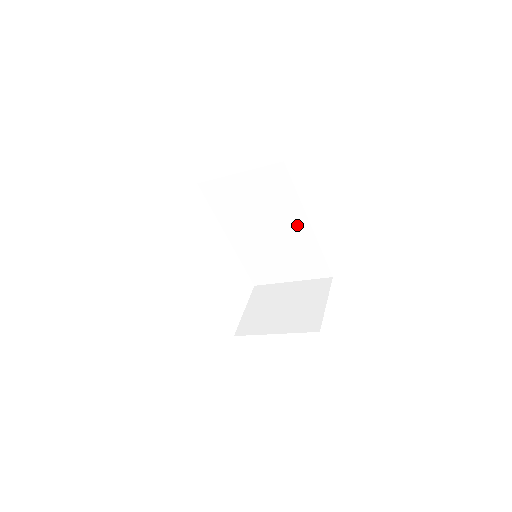
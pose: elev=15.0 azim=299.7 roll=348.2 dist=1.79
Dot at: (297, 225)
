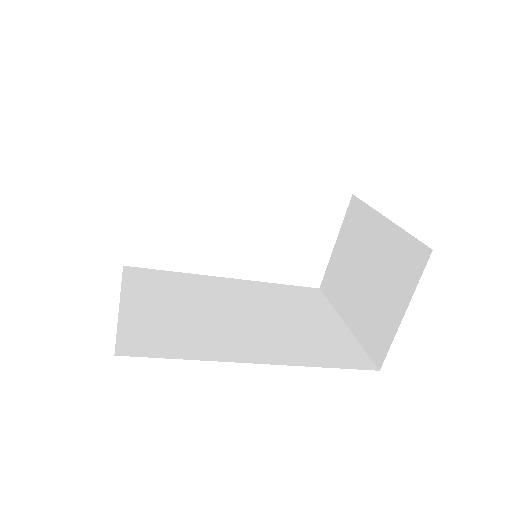
Dot at: occluded
